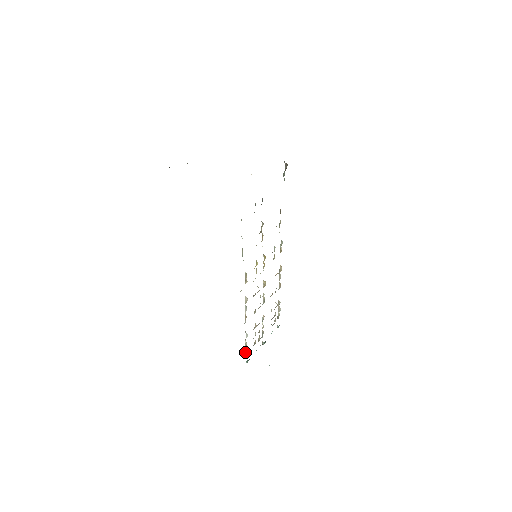
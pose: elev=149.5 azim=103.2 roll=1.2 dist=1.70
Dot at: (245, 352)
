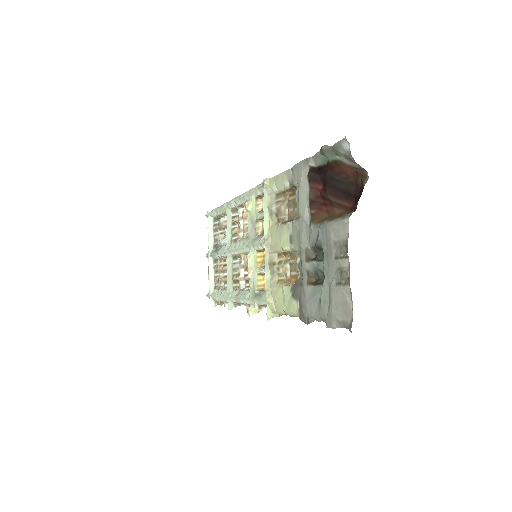
Dot at: (218, 304)
